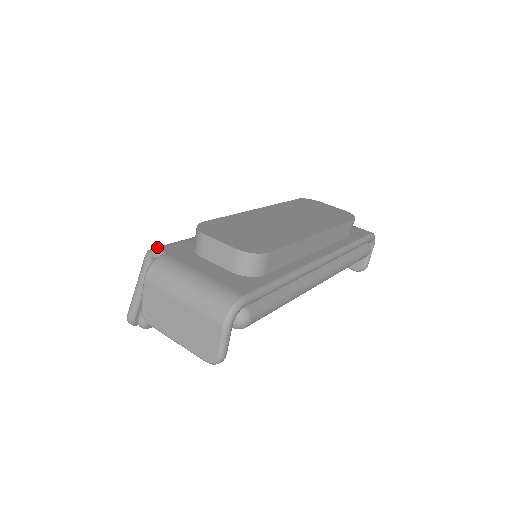
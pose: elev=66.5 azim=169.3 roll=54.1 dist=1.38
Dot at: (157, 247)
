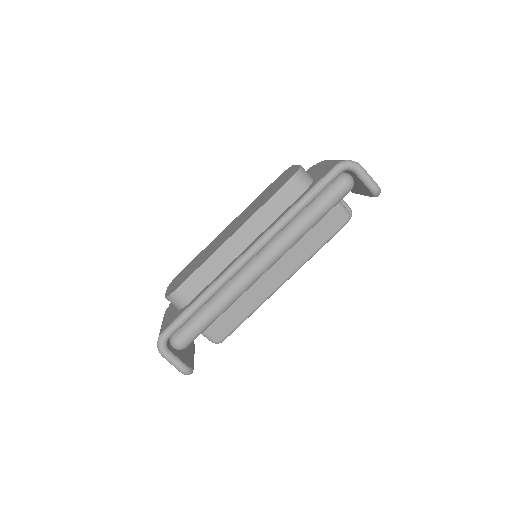
Dot at: occluded
